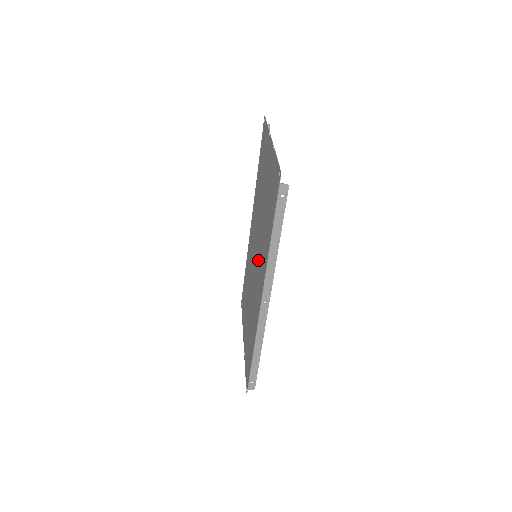
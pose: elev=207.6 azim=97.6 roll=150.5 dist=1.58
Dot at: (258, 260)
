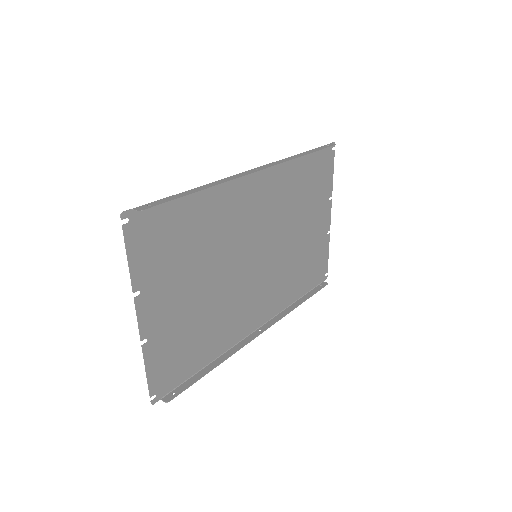
Dot at: (247, 286)
